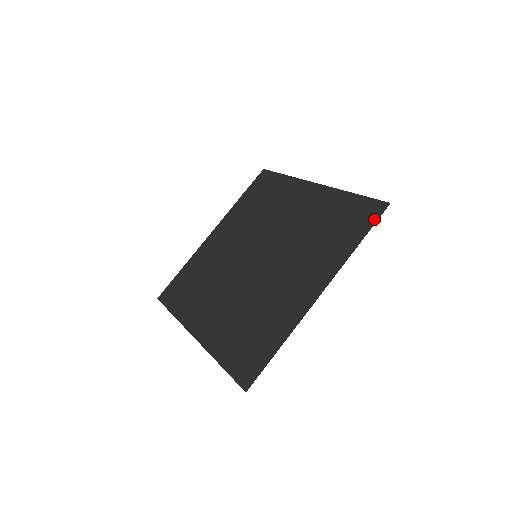
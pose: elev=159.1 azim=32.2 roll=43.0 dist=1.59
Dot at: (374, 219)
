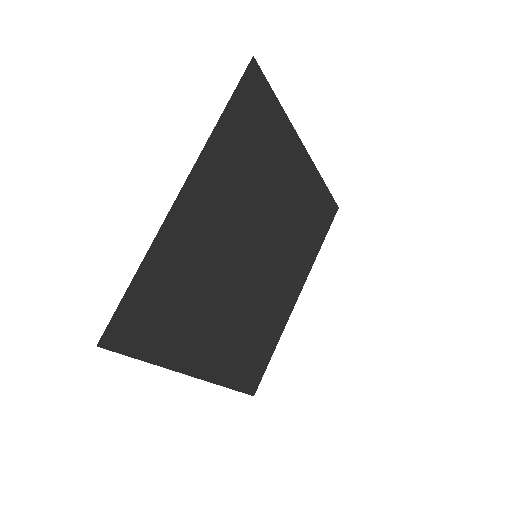
Dot at: (242, 84)
